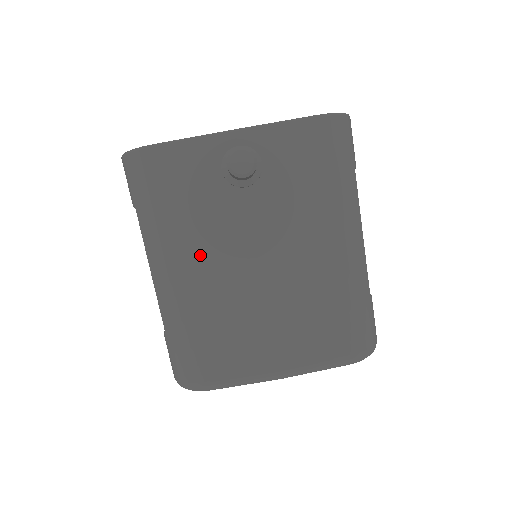
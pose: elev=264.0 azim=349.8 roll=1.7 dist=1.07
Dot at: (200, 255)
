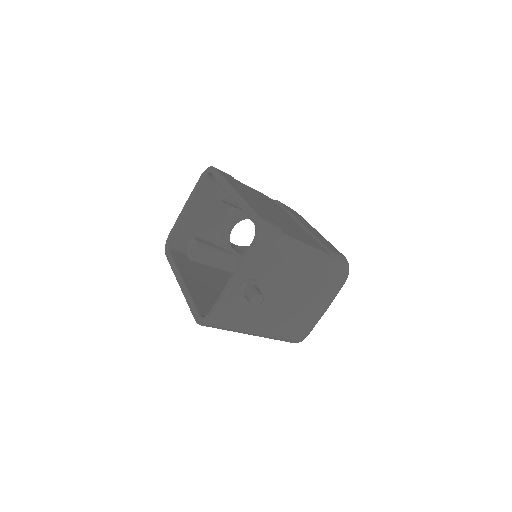
Dot at: (264, 319)
